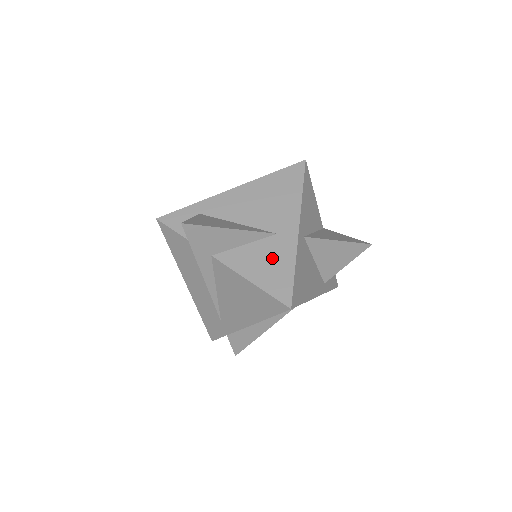
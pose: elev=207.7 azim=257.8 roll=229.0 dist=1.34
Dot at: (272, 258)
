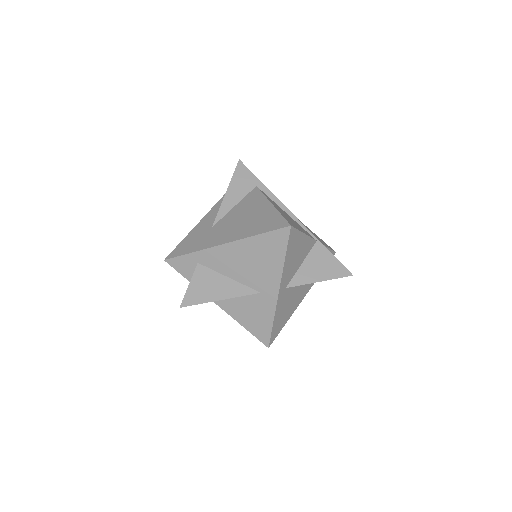
Dot at: (256, 311)
